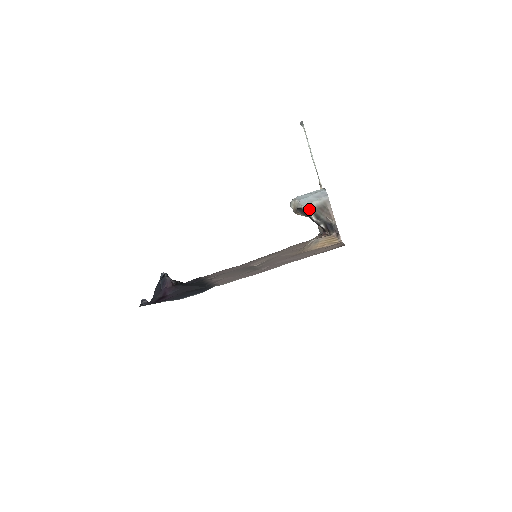
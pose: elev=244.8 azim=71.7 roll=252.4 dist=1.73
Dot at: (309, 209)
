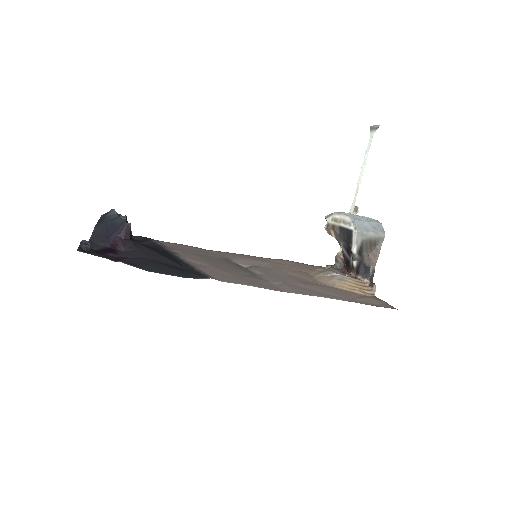
Dot at: (360, 237)
